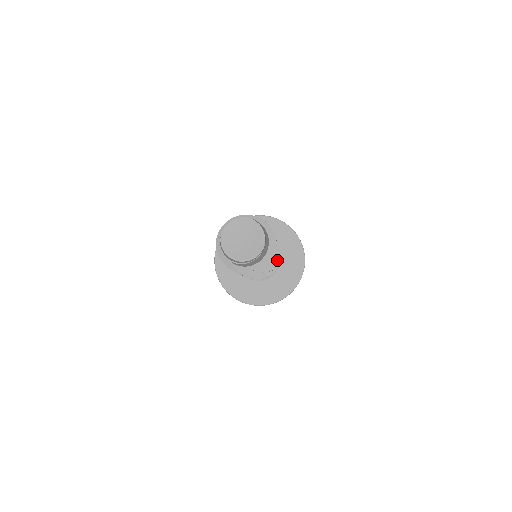
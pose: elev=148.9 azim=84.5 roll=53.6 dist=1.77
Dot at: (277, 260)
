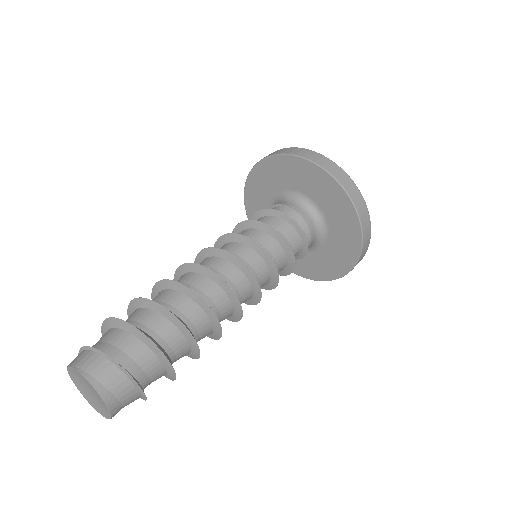
Dot at: (257, 302)
